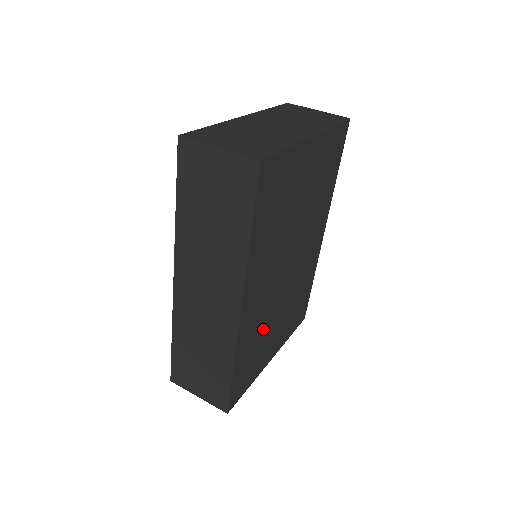
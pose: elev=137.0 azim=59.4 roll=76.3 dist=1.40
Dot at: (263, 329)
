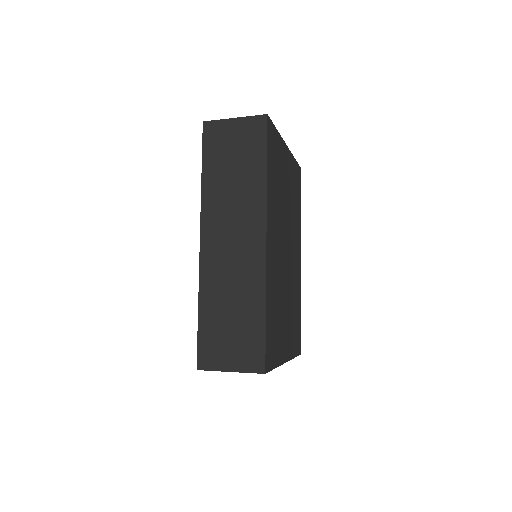
Dot at: (278, 300)
